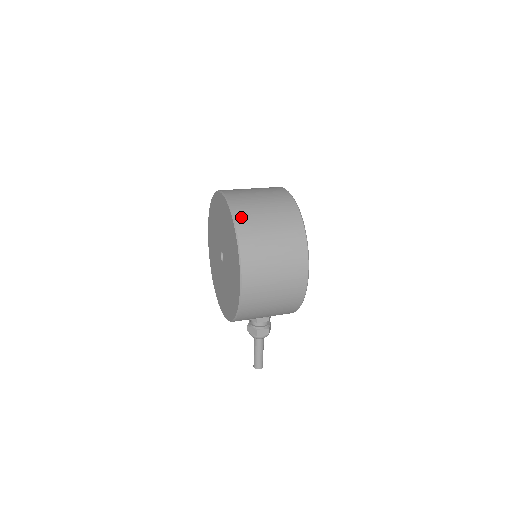
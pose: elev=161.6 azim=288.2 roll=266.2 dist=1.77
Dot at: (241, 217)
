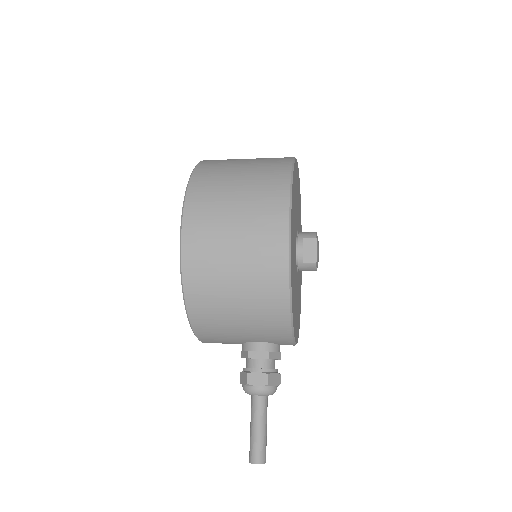
Dot at: (209, 162)
